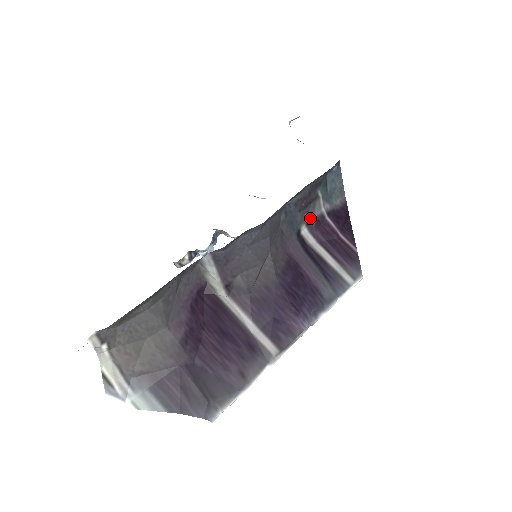
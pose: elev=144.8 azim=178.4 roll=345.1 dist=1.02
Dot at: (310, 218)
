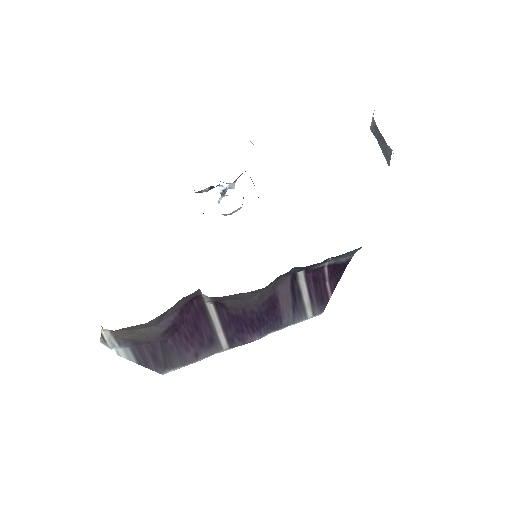
Dot at: (311, 268)
